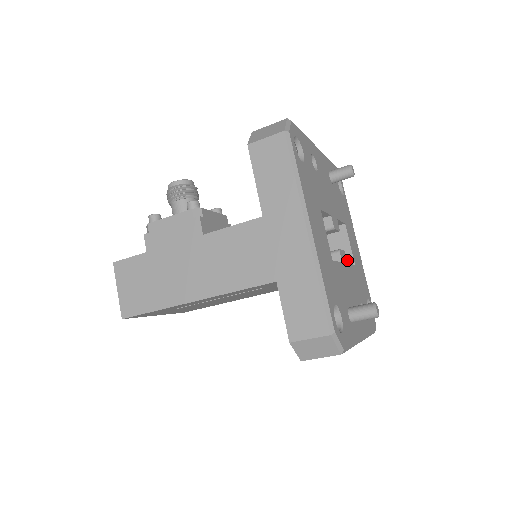
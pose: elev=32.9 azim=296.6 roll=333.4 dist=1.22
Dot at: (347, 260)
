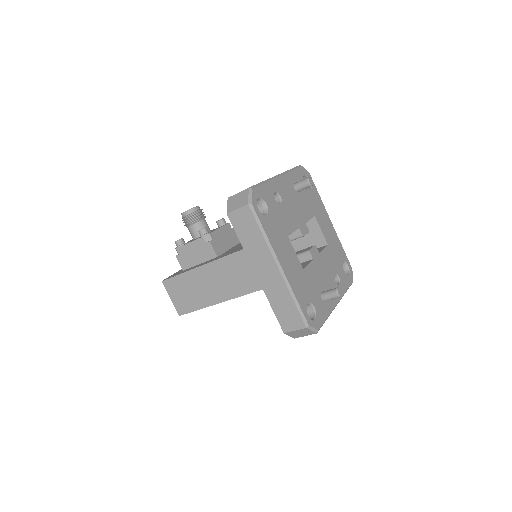
Dot at: (322, 242)
